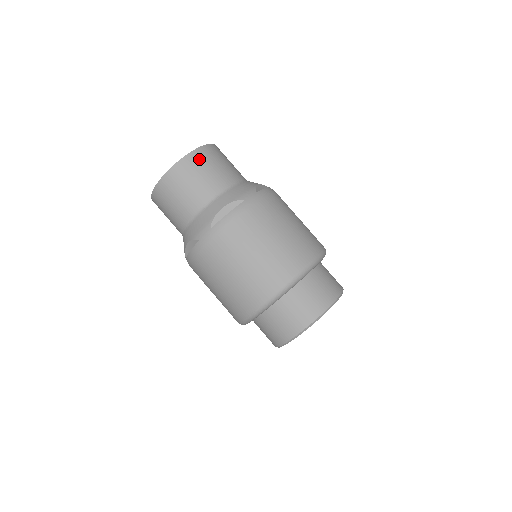
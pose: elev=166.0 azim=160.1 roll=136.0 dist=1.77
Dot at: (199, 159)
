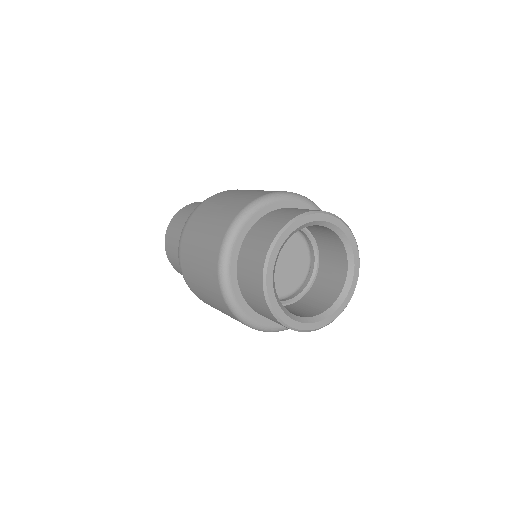
Dot at: occluded
